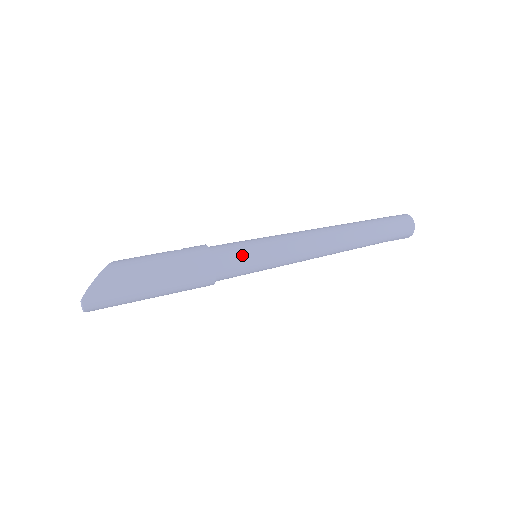
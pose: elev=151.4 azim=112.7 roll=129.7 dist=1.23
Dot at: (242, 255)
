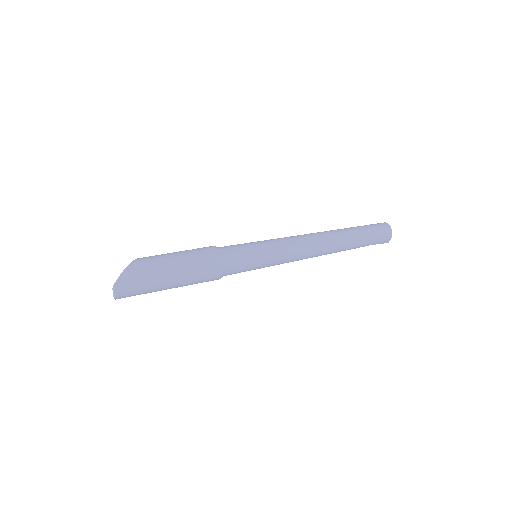
Dot at: (244, 253)
